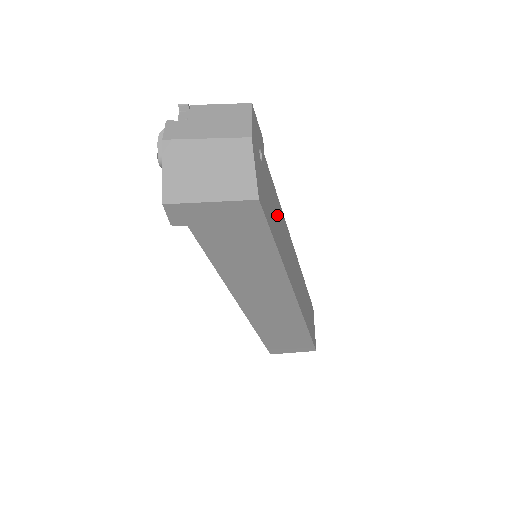
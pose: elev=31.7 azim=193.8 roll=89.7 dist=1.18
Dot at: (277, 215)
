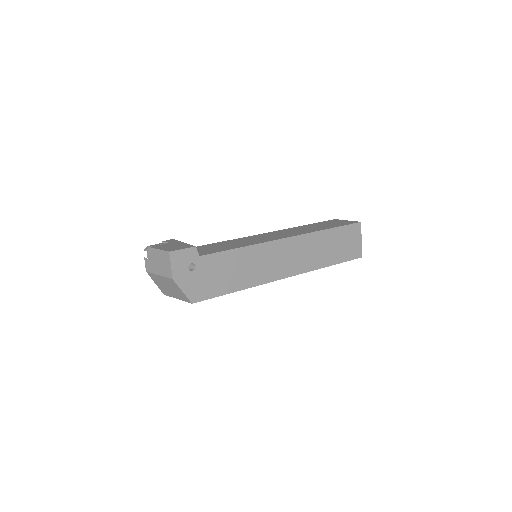
Dot at: (234, 266)
